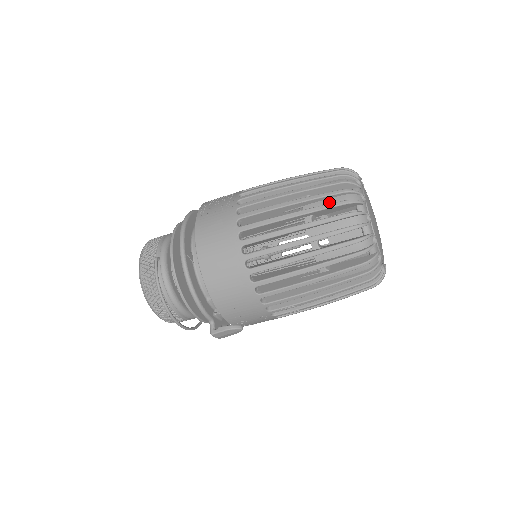
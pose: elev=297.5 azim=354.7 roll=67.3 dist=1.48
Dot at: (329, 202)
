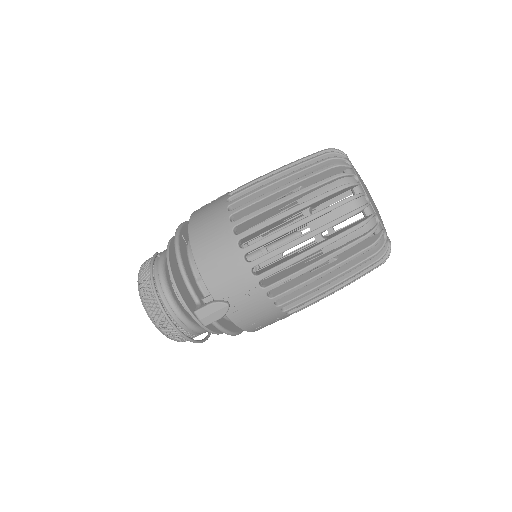
Dot at: occluded
